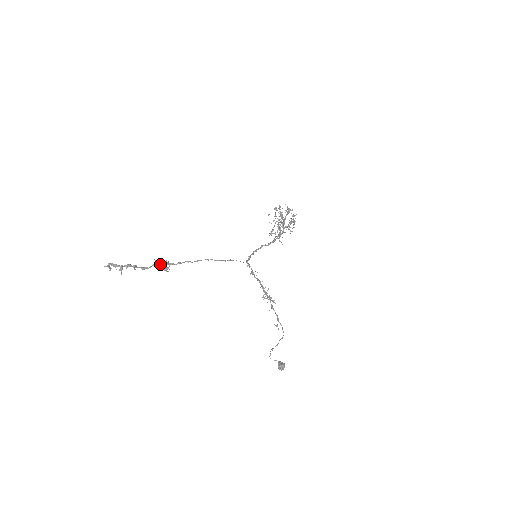
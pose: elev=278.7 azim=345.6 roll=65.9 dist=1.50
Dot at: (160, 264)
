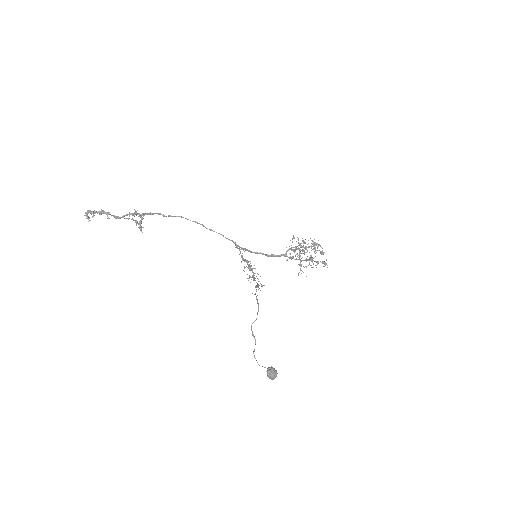
Dot at: (132, 213)
